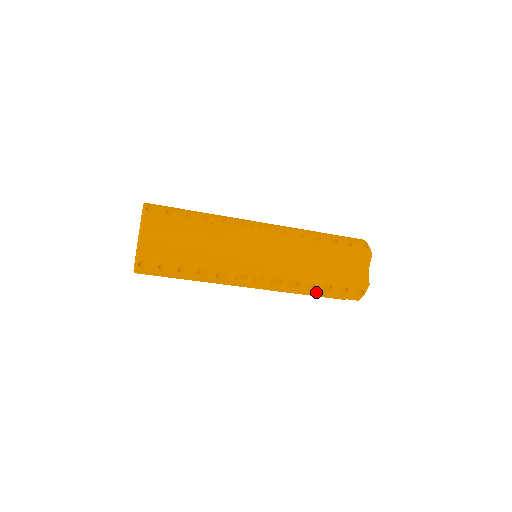
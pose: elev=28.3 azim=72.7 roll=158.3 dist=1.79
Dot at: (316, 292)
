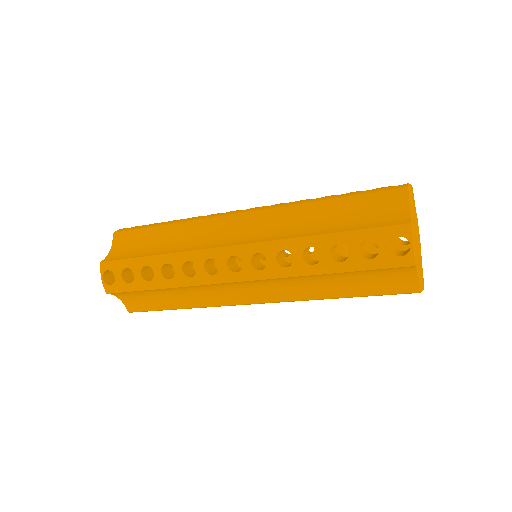
Dot at: (328, 265)
